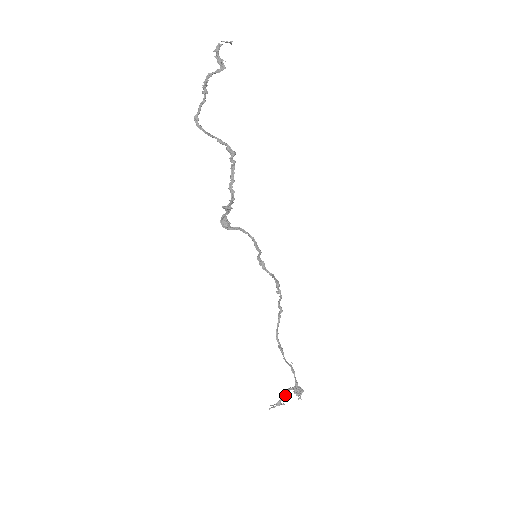
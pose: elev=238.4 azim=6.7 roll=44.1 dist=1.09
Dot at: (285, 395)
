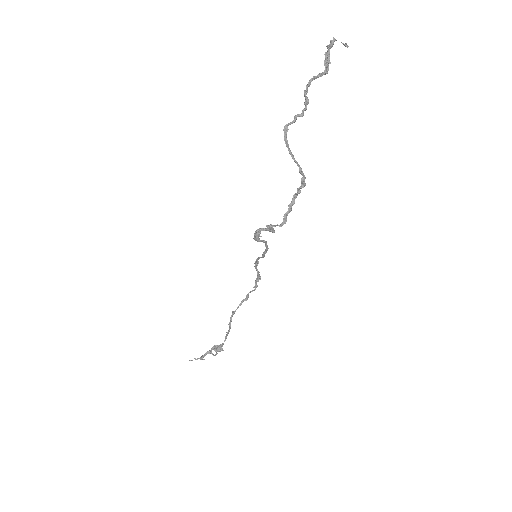
Dot at: (209, 353)
